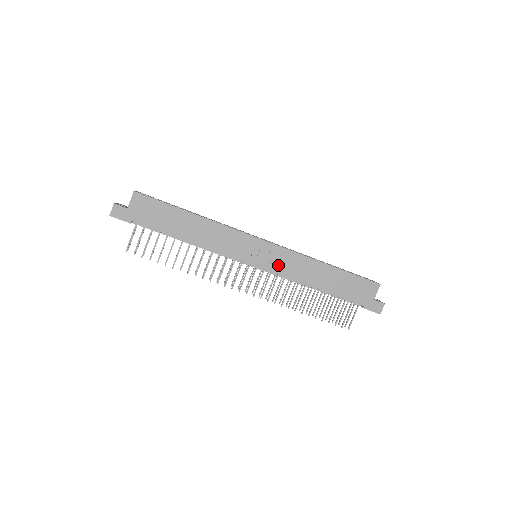
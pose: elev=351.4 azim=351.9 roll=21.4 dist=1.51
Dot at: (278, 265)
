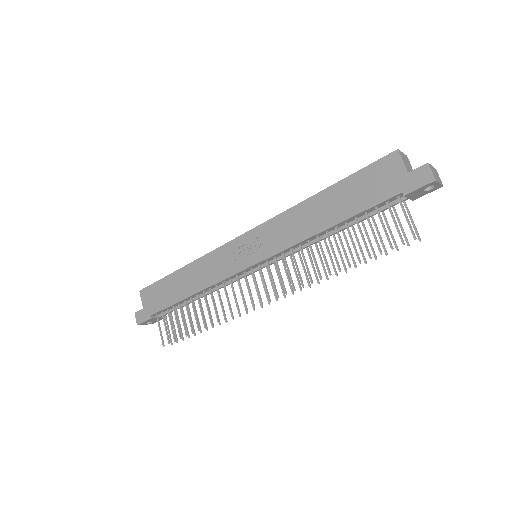
Dot at: (272, 244)
